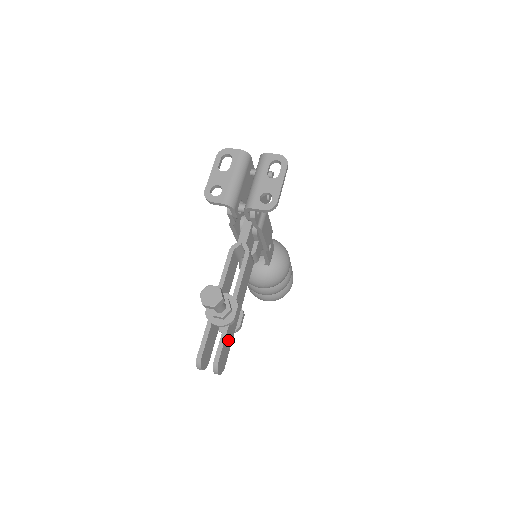
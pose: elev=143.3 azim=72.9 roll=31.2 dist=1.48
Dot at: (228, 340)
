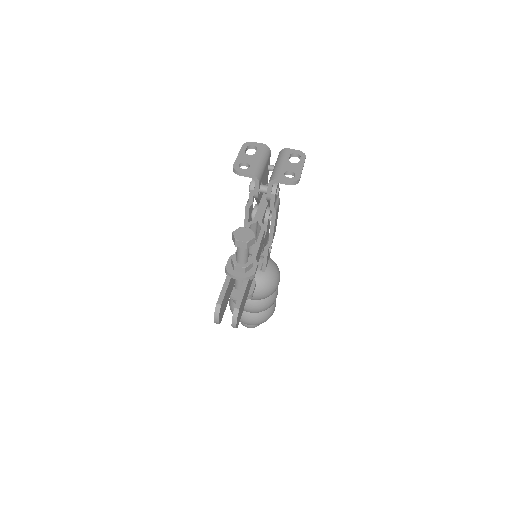
Dot at: (245, 297)
